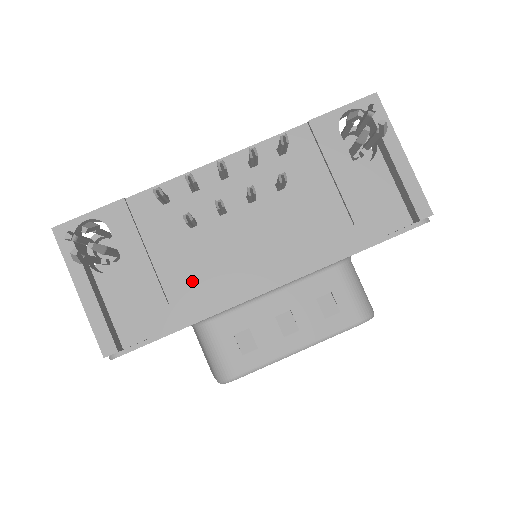
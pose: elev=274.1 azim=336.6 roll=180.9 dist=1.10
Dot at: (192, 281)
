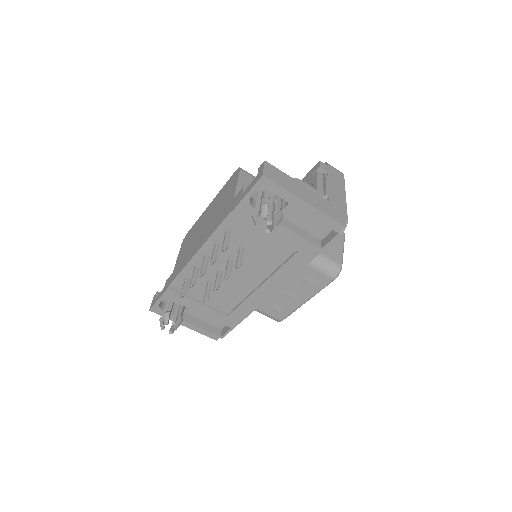
Dot at: (230, 303)
